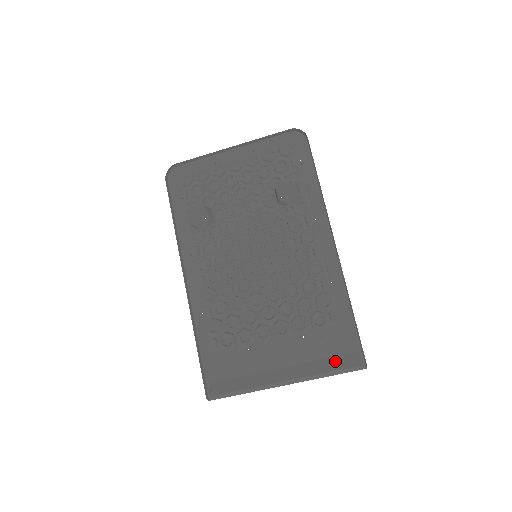
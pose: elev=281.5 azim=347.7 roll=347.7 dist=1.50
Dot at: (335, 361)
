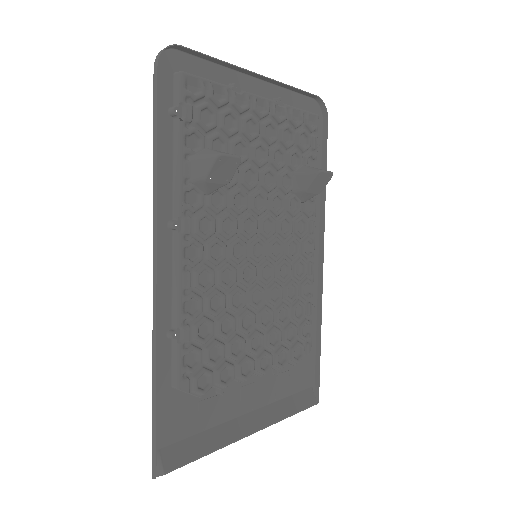
Dot at: (297, 400)
